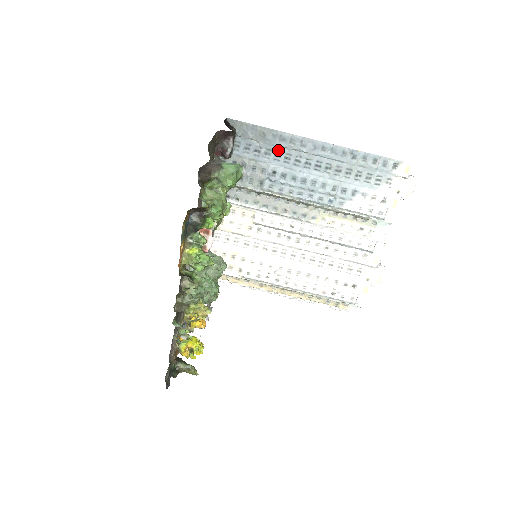
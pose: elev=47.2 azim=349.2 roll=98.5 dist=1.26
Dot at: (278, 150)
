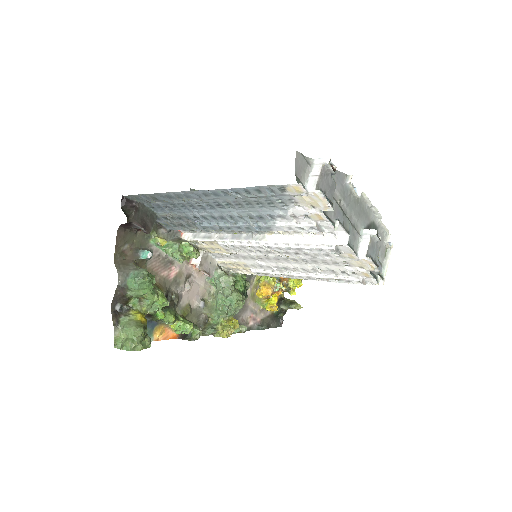
Dot at: (178, 203)
